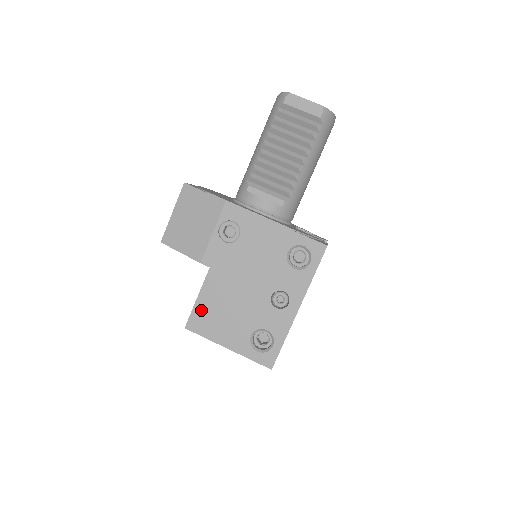
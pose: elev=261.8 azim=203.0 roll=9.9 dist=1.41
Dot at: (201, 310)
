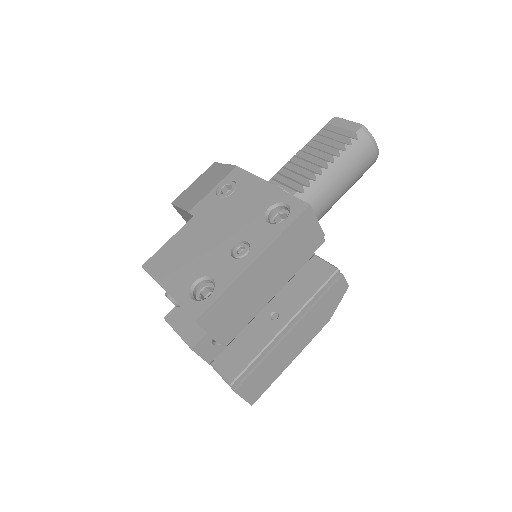
Dot at: (165, 252)
